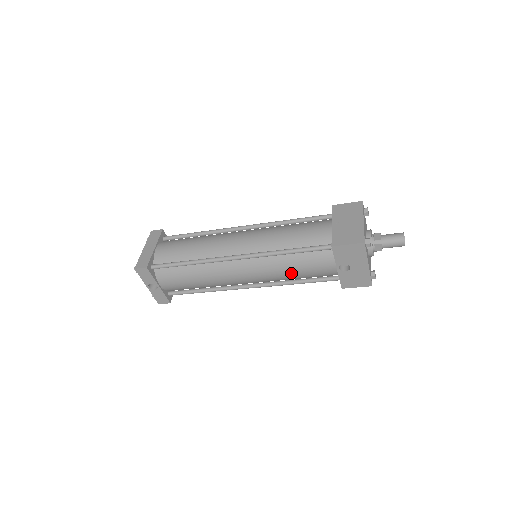
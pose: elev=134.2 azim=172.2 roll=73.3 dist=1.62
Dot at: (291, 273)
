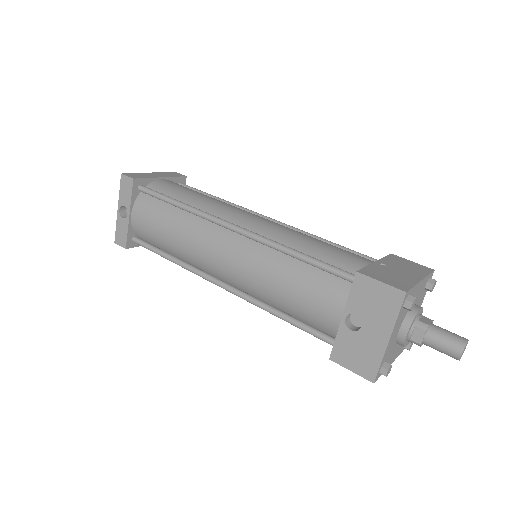
Dot at: (280, 289)
